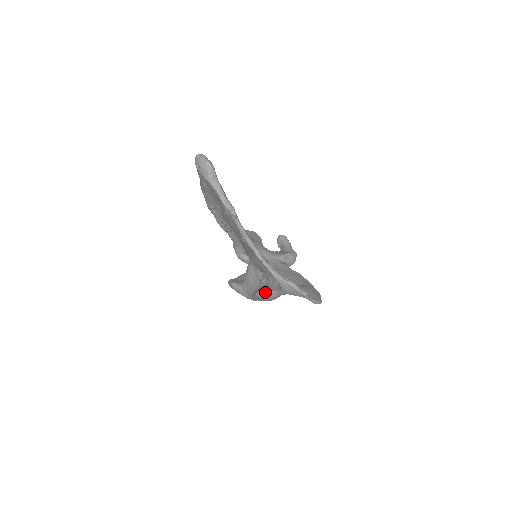
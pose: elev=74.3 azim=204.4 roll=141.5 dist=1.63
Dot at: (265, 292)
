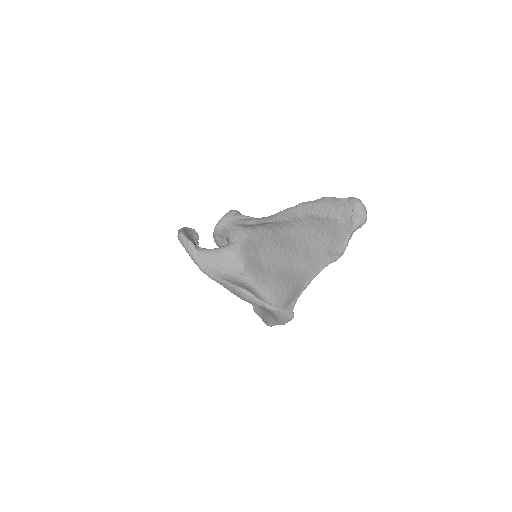
Dot at: (255, 296)
